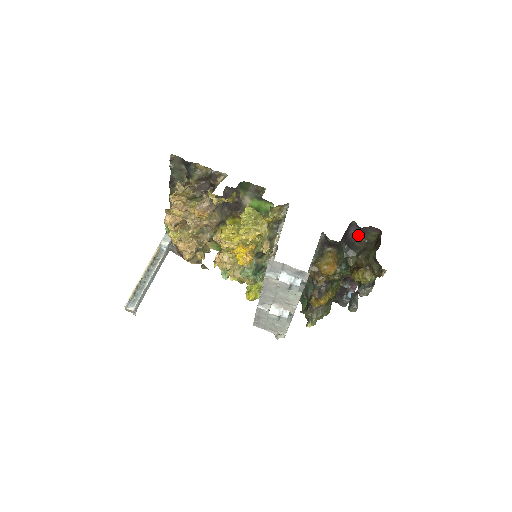
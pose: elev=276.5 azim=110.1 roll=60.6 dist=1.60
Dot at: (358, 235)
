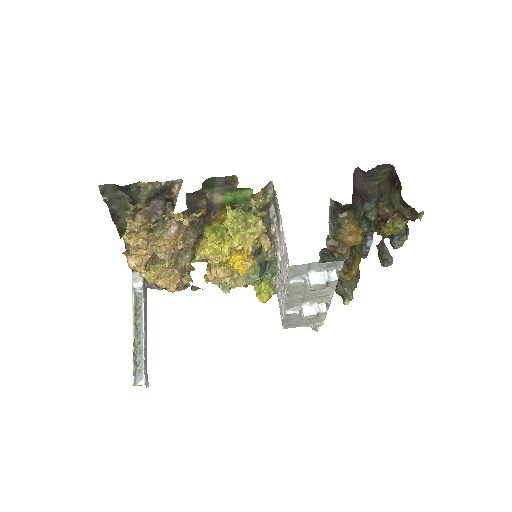
Dot at: (365, 181)
